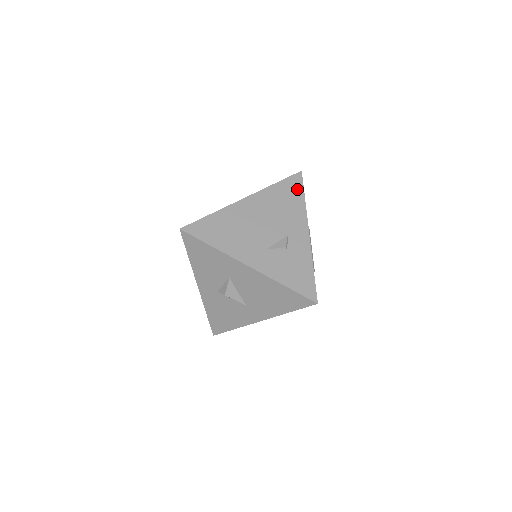
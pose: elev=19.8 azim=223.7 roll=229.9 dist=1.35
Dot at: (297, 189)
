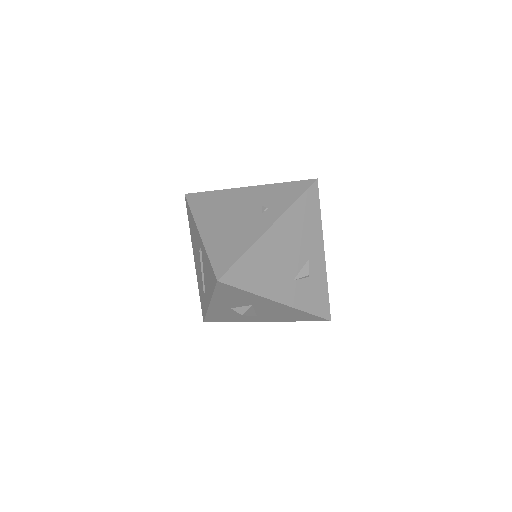
Dot at: (314, 203)
